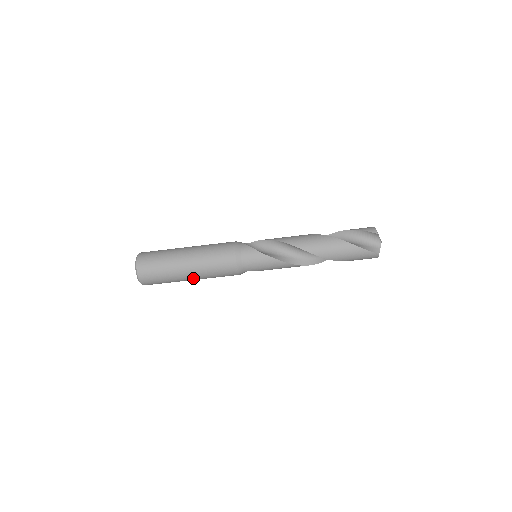
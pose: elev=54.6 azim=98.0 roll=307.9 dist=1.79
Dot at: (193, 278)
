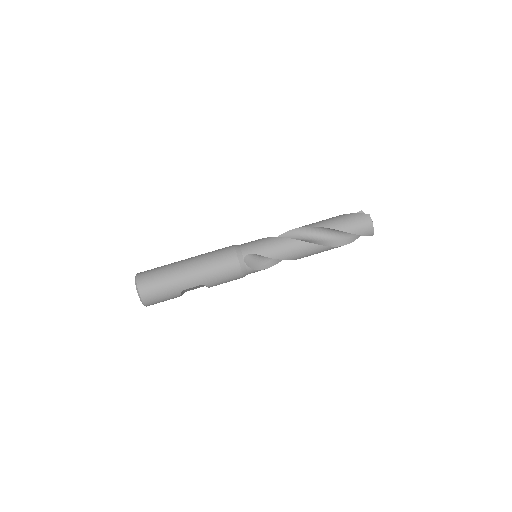
Dot at: (191, 270)
